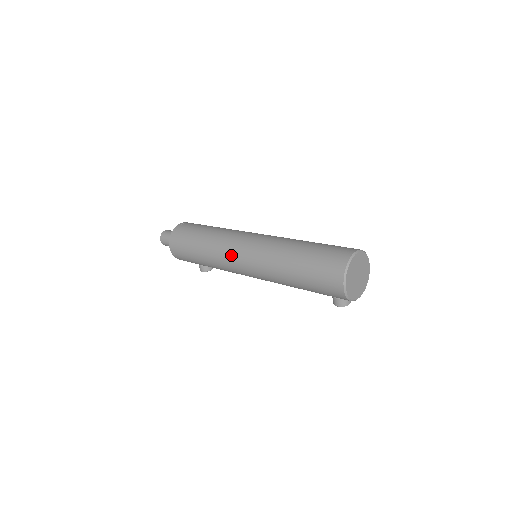
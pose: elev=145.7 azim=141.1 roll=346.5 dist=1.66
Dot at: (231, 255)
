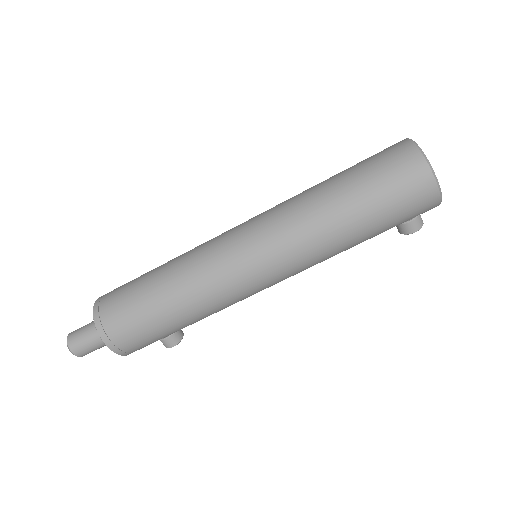
Dot at: (231, 271)
